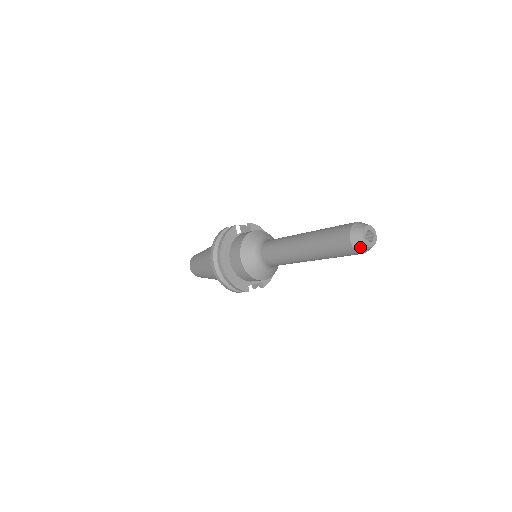
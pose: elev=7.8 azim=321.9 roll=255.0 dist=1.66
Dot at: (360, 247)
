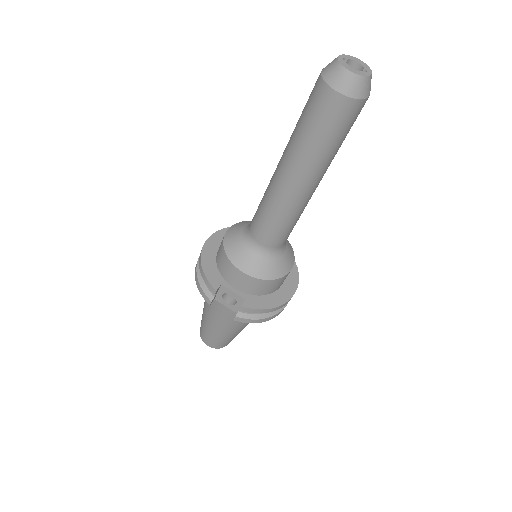
Dot at: (330, 70)
